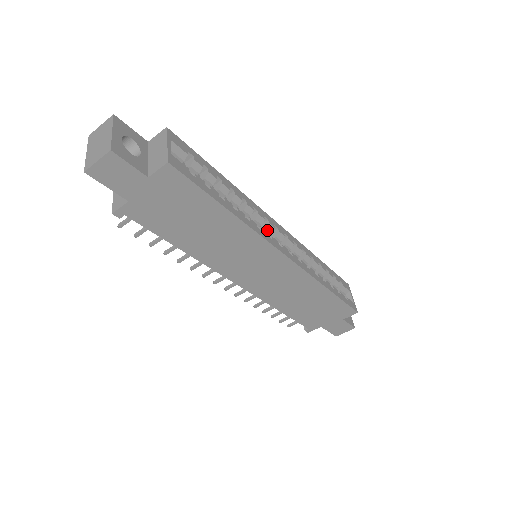
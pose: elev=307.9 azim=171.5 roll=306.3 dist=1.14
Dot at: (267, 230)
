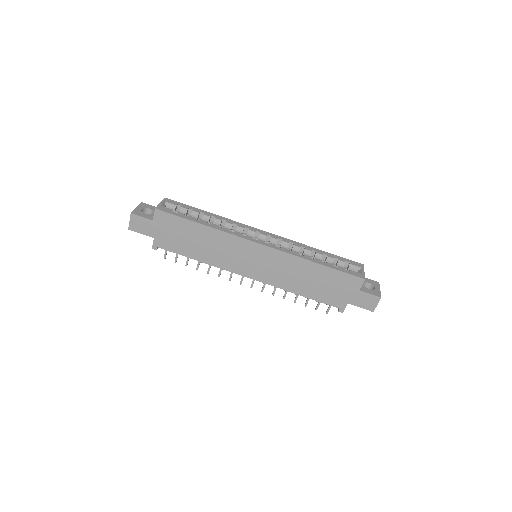
Dot at: (249, 234)
